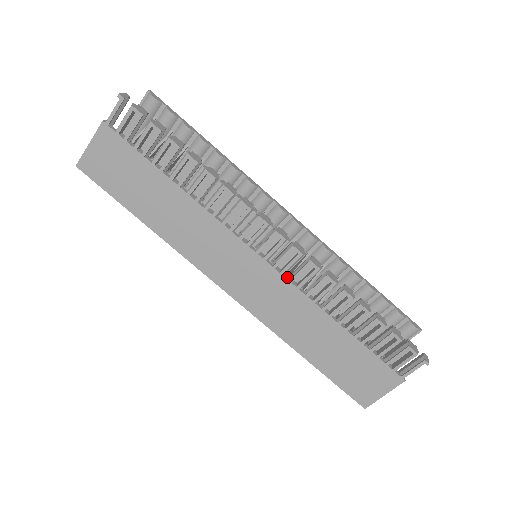
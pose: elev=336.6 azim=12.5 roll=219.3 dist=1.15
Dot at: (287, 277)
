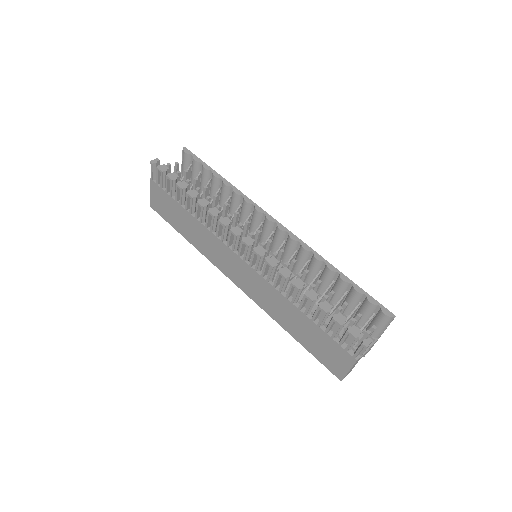
Dot at: (261, 273)
